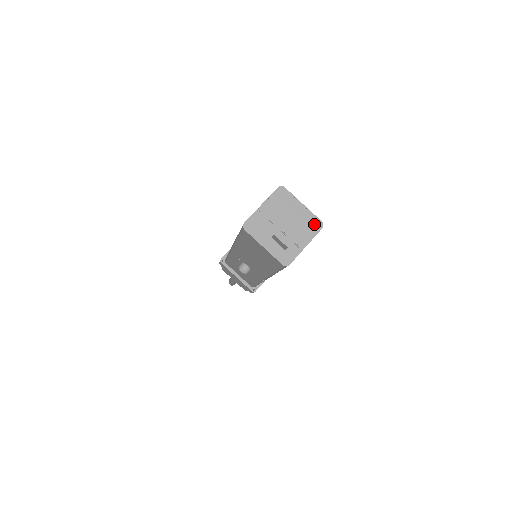
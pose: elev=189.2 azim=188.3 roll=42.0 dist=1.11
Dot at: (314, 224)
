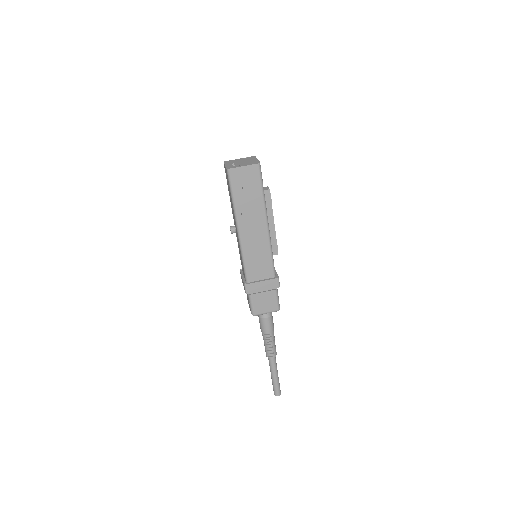
Dot at: (256, 163)
